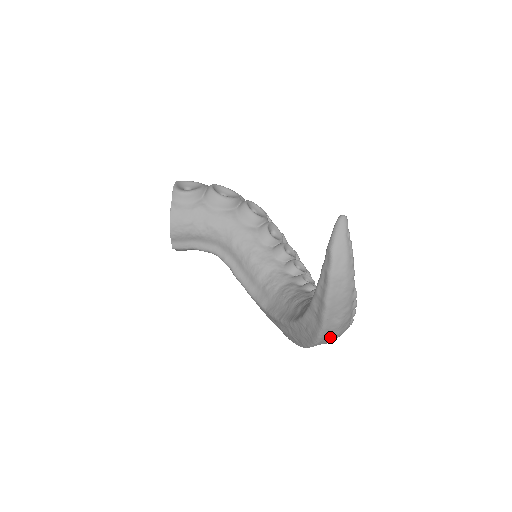
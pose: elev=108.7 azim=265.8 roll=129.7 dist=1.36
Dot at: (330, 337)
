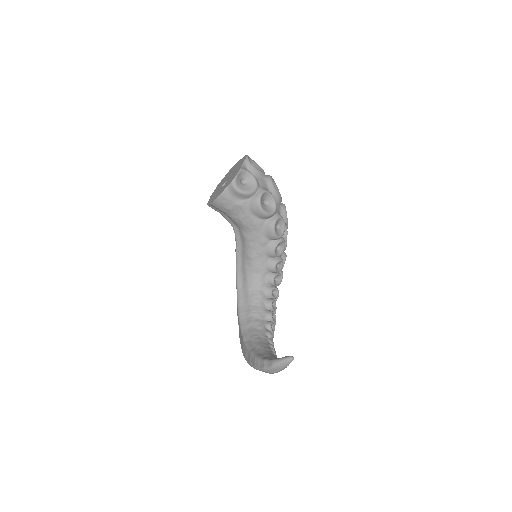
Dot at: occluded
